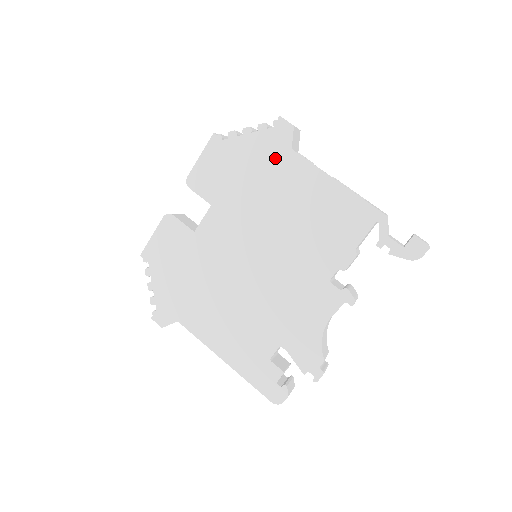
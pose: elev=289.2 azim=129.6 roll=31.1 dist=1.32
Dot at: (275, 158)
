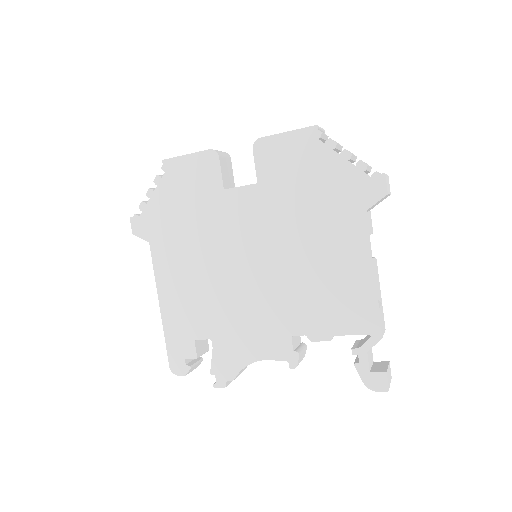
Dot at: (346, 203)
